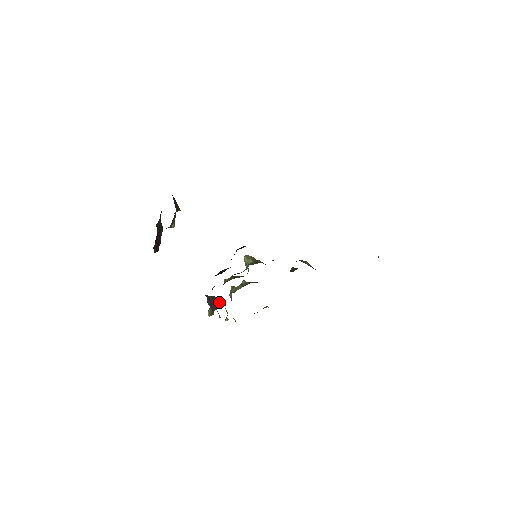
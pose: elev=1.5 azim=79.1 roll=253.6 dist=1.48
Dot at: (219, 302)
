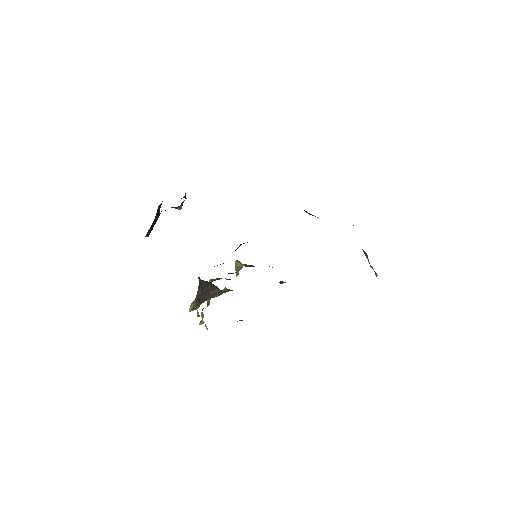
Dot at: (214, 291)
